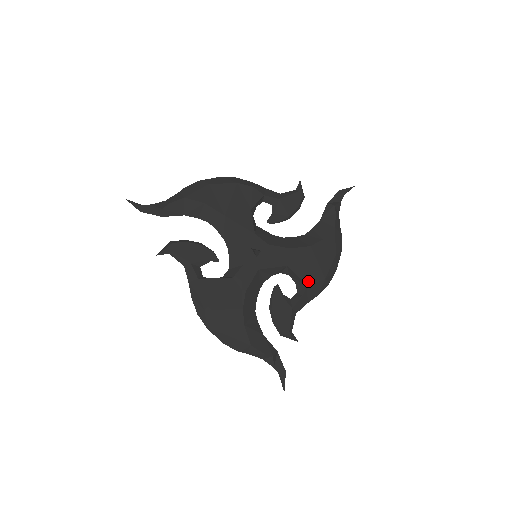
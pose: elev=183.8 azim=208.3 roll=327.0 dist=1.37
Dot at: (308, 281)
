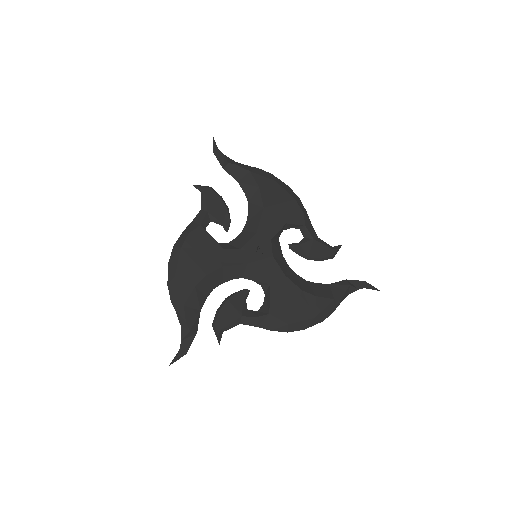
Dot at: (274, 311)
